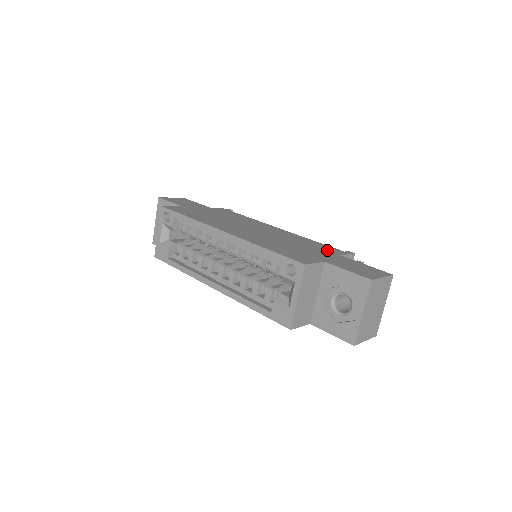
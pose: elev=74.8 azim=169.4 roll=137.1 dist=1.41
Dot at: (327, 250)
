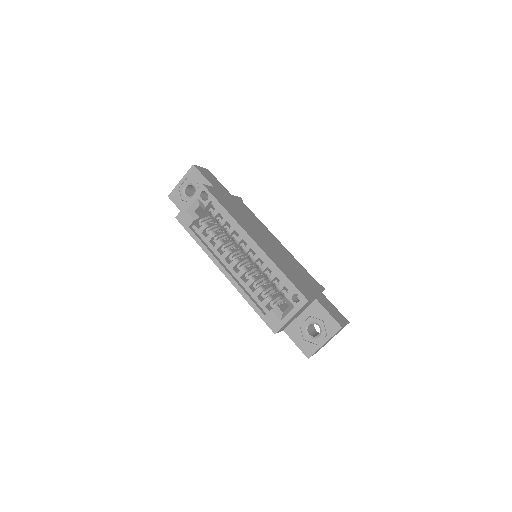
Dot at: (312, 282)
